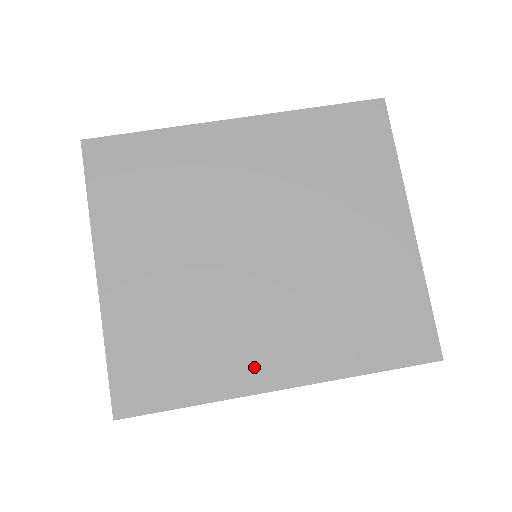
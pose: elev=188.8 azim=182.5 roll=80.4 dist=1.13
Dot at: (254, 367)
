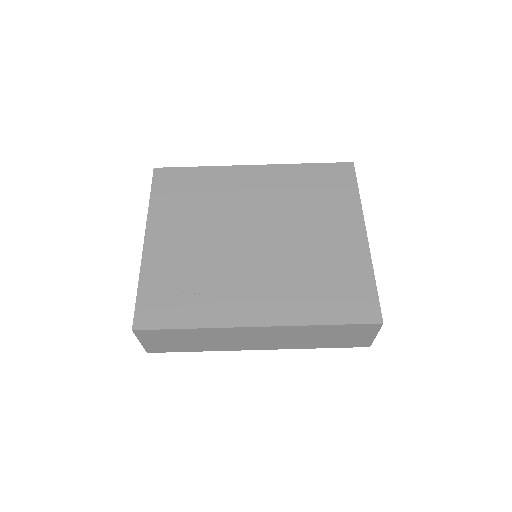
Dot at: (239, 309)
